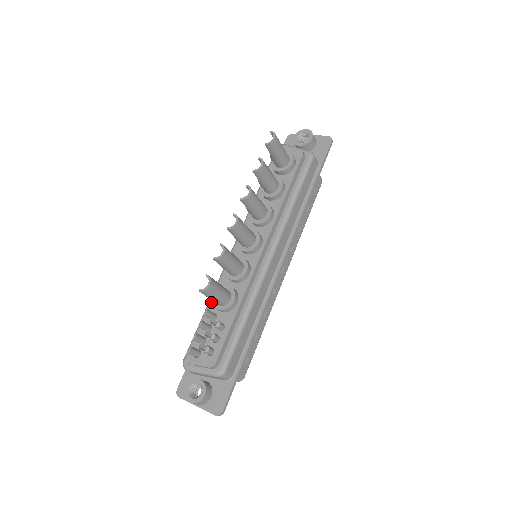
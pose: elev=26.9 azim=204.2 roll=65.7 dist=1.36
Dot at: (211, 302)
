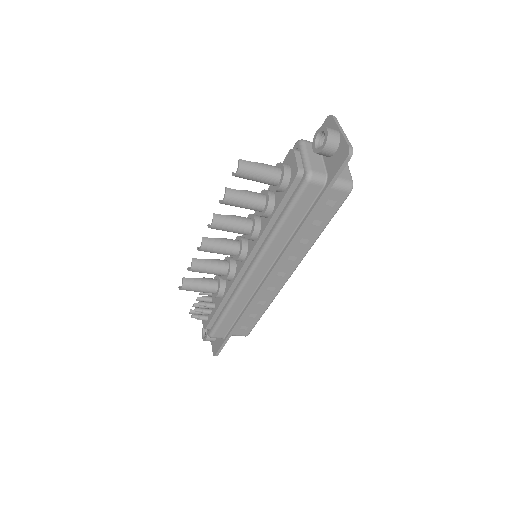
Dot at: occluded
